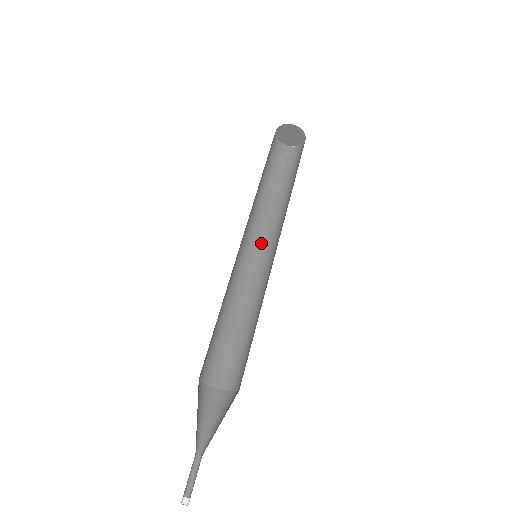
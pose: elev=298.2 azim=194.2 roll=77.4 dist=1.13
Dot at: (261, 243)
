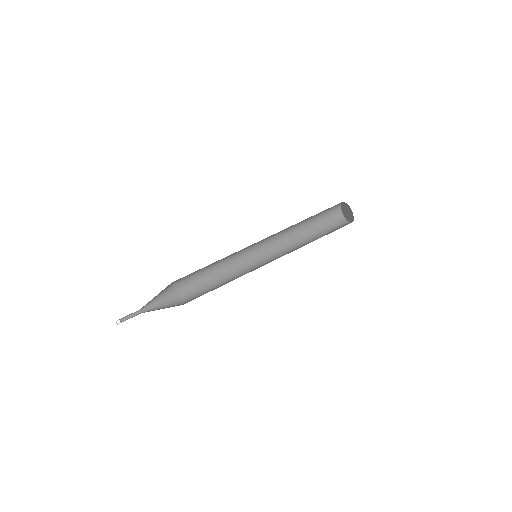
Dot at: (275, 259)
